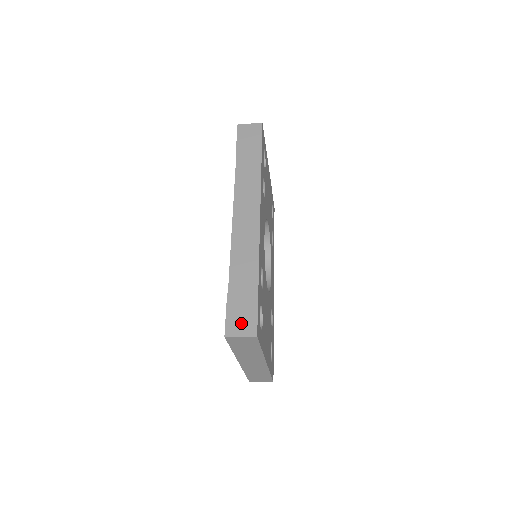
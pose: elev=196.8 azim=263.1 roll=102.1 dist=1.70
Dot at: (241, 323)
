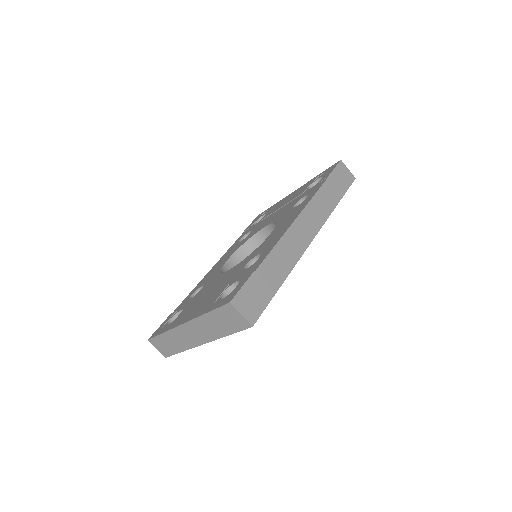
Dot at: (249, 304)
